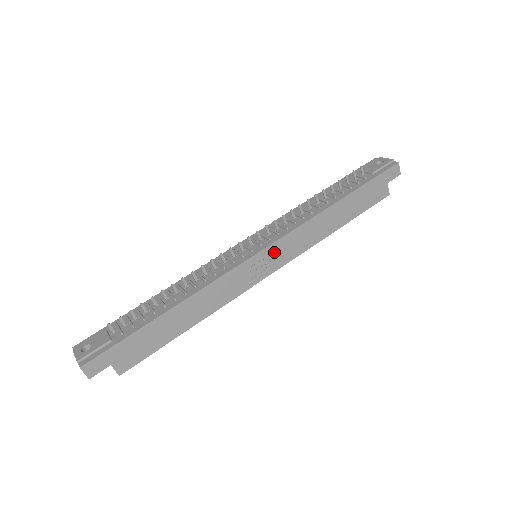
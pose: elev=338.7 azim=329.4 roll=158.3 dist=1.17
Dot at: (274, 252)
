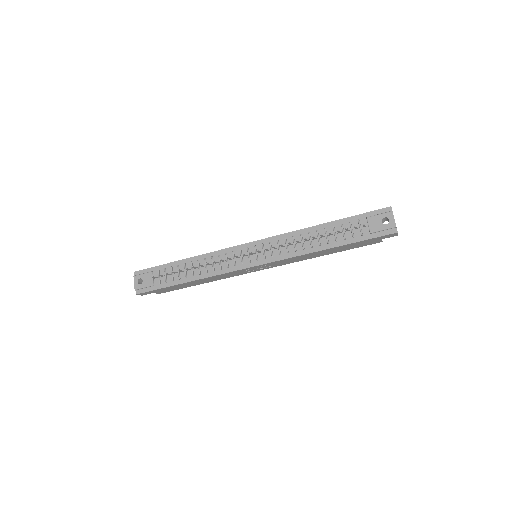
Dot at: (266, 265)
